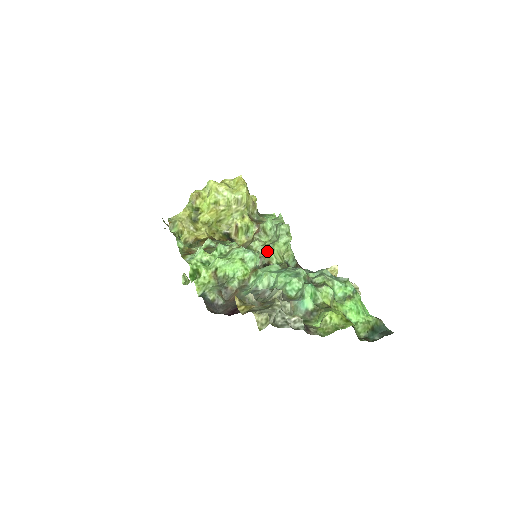
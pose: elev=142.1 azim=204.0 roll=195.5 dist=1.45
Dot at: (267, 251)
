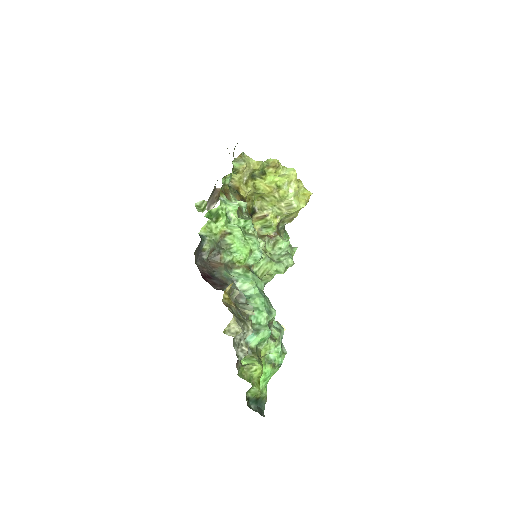
Dot at: occluded
